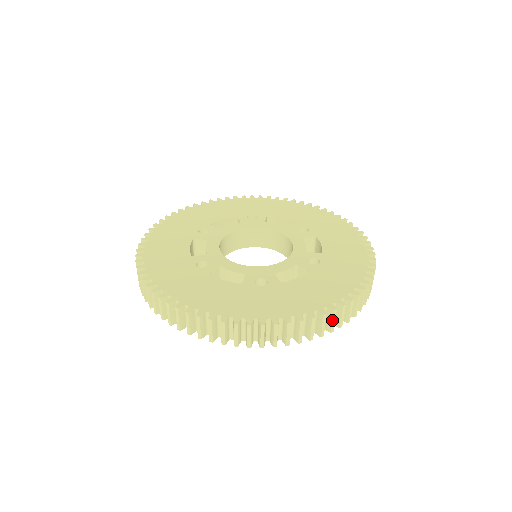
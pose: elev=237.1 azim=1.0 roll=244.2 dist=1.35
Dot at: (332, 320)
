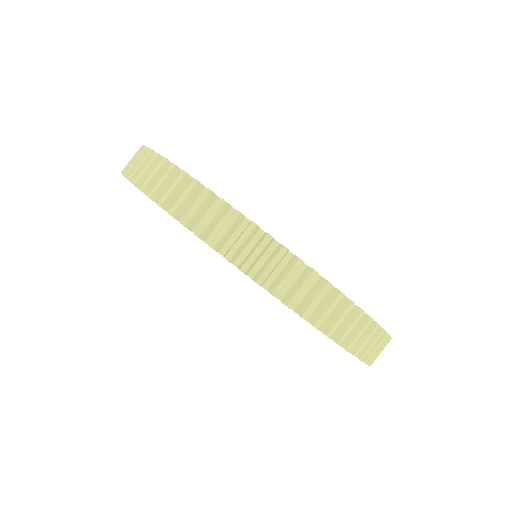
Dot at: occluded
